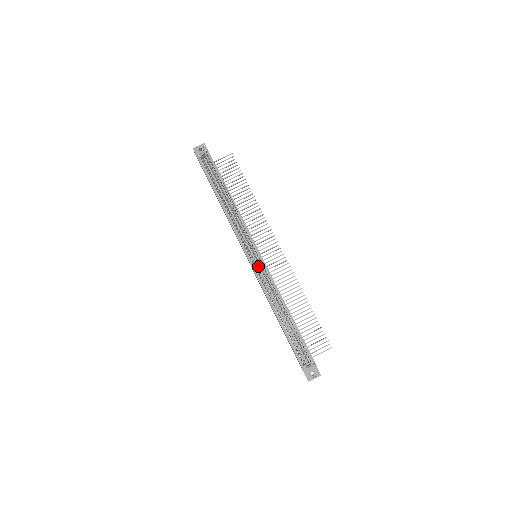
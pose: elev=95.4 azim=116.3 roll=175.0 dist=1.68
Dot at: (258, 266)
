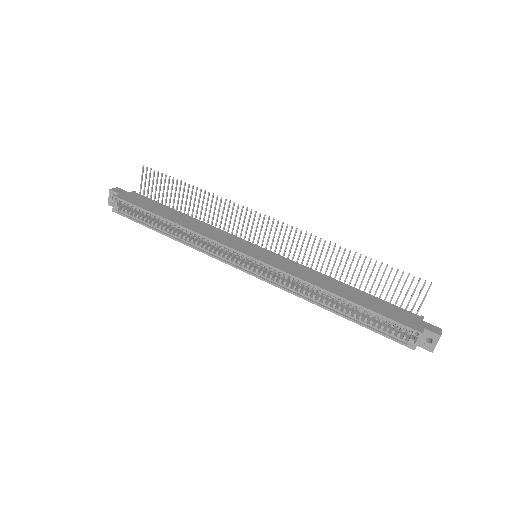
Dot at: occluded
